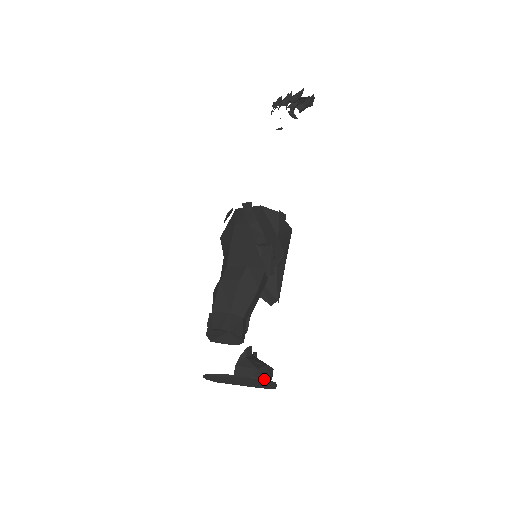
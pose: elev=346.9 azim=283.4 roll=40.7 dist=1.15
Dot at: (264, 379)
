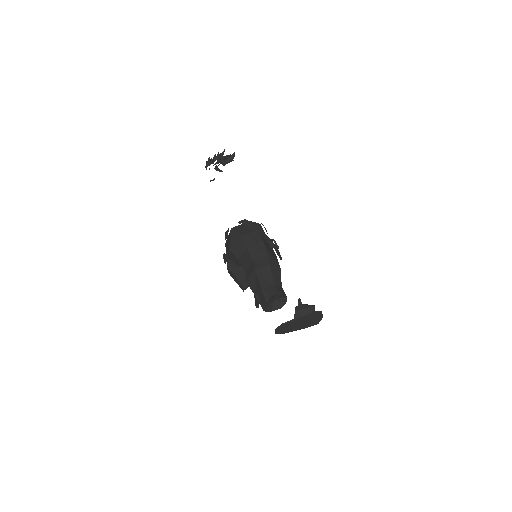
Dot at: (319, 312)
